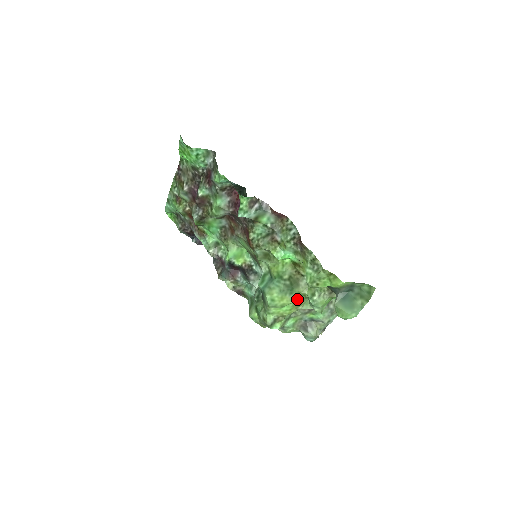
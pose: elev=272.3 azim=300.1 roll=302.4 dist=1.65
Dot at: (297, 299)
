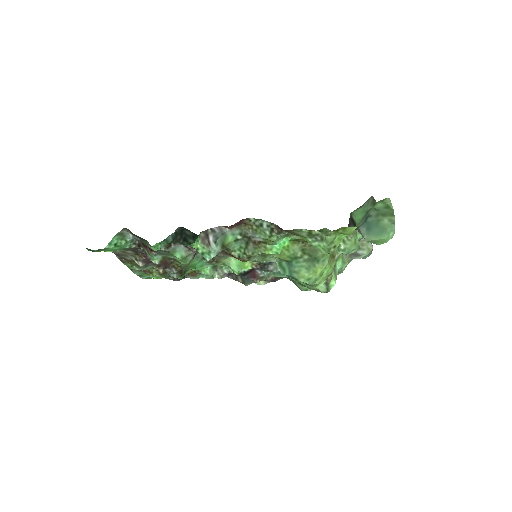
Dot at: (327, 259)
